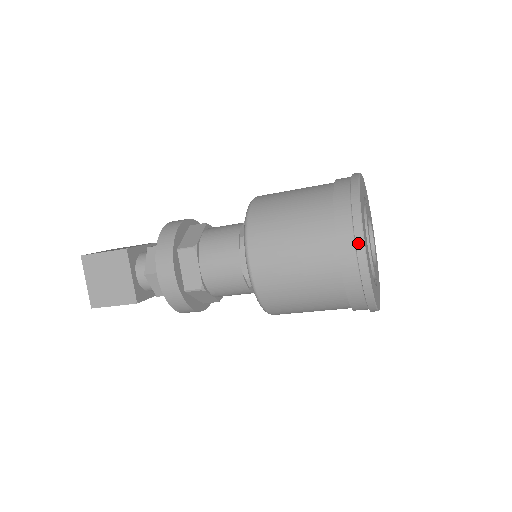
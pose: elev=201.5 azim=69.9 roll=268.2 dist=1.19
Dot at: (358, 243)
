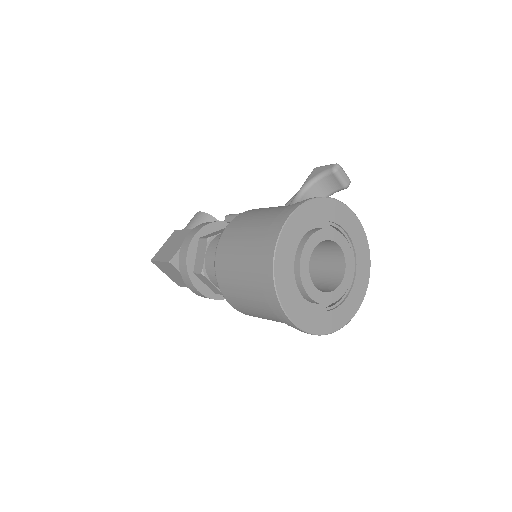
Dot at: (285, 318)
